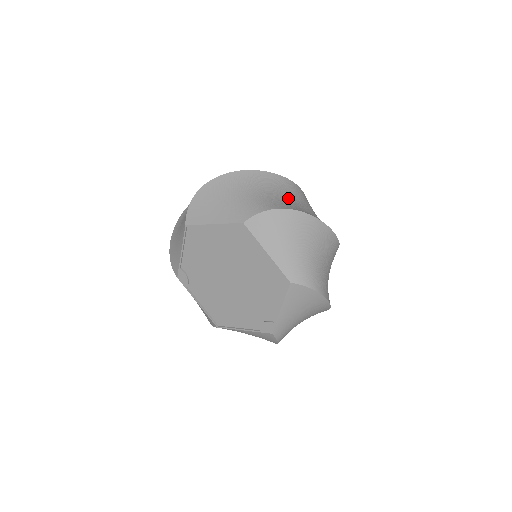
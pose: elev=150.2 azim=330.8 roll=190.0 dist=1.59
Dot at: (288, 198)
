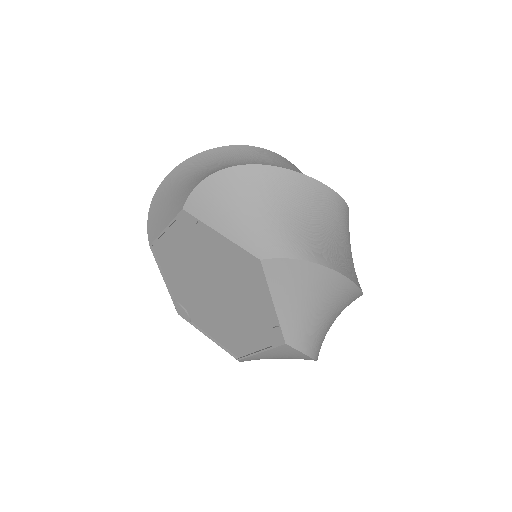
Dot at: (242, 163)
